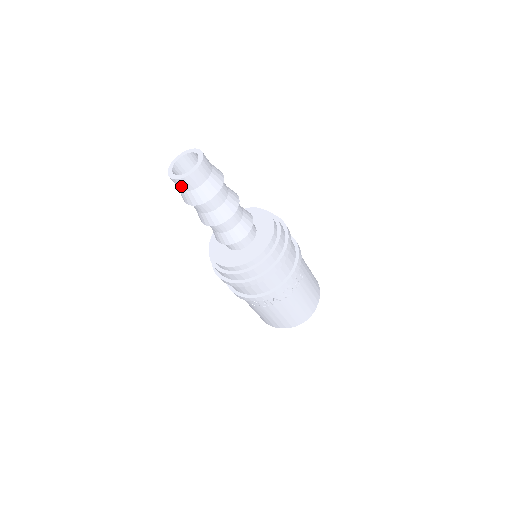
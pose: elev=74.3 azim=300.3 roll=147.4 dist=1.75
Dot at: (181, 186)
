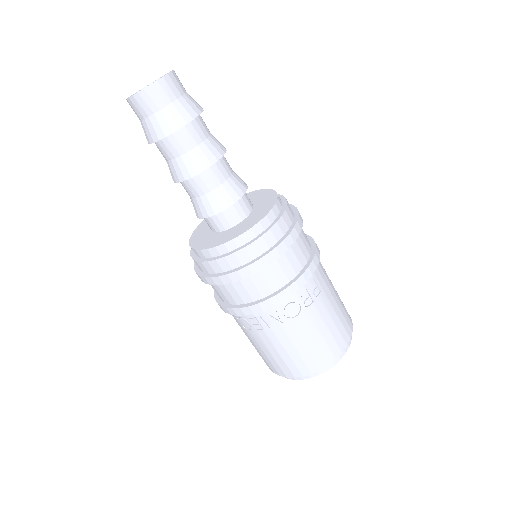
Dot at: (138, 110)
